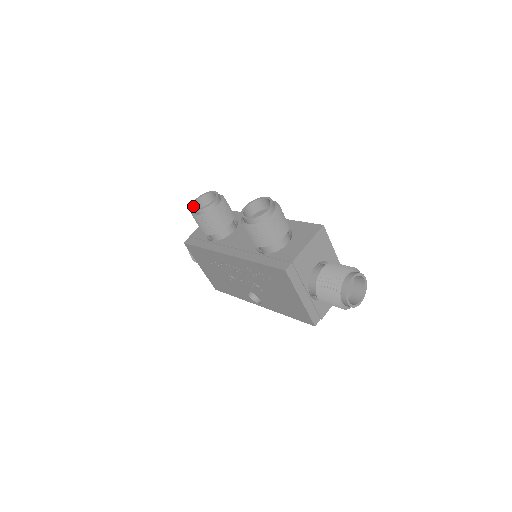
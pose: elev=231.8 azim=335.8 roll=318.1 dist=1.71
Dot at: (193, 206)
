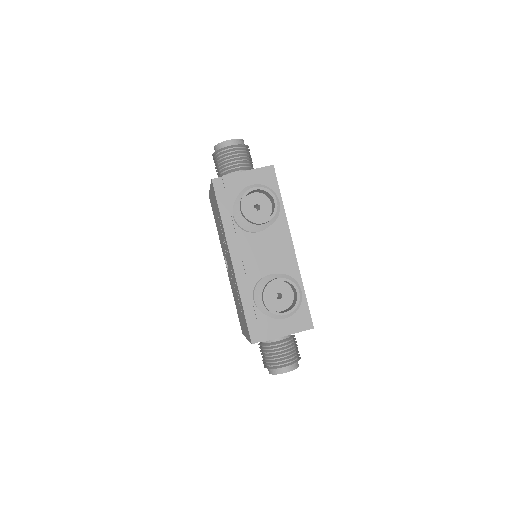
Dot at: occluded
